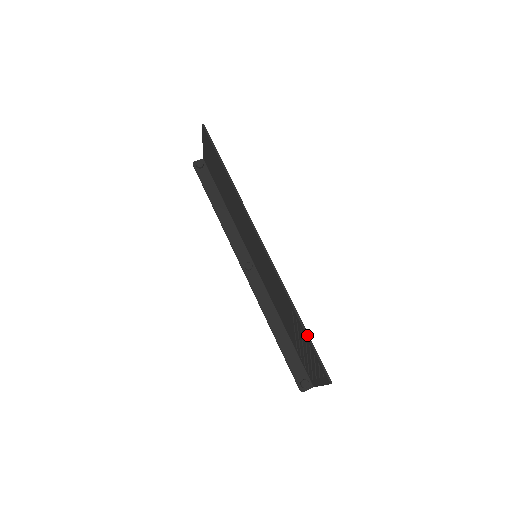
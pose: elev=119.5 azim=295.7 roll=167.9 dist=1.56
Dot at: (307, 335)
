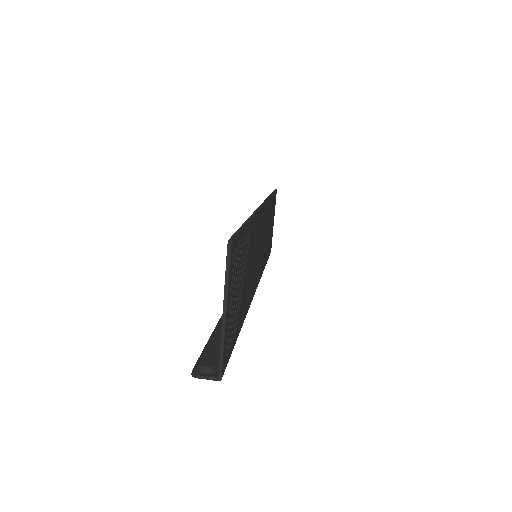
Dot at: (243, 224)
